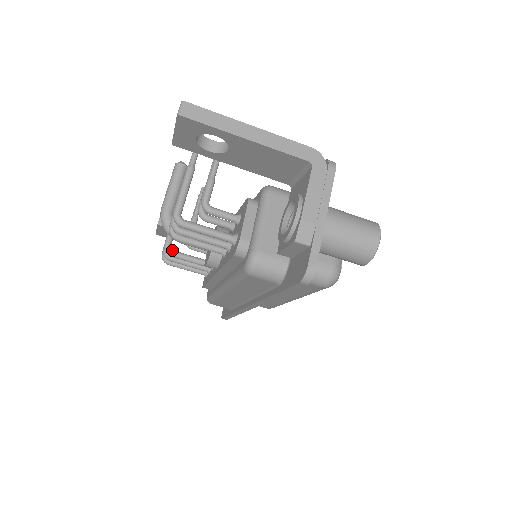
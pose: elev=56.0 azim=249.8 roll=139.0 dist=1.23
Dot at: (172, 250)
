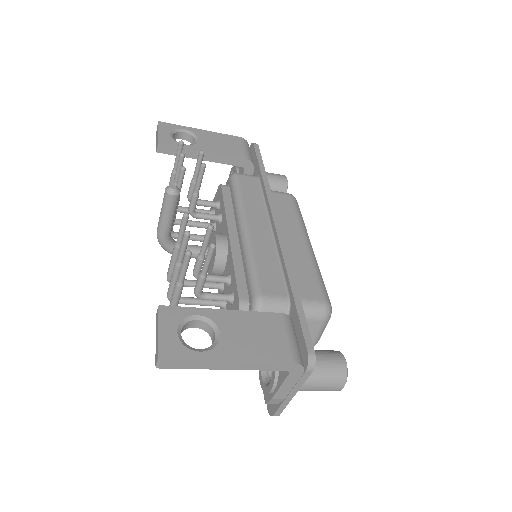
Dot at: (174, 235)
